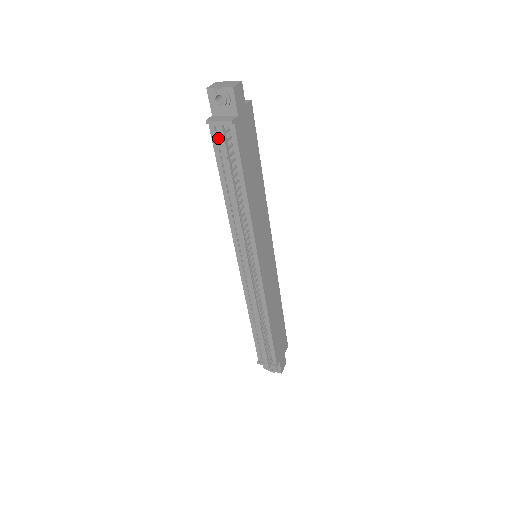
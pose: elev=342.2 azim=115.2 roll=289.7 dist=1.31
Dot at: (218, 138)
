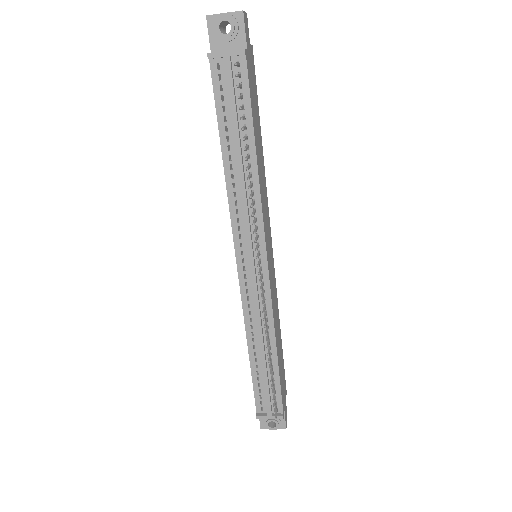
Dot at: (221, 79)
